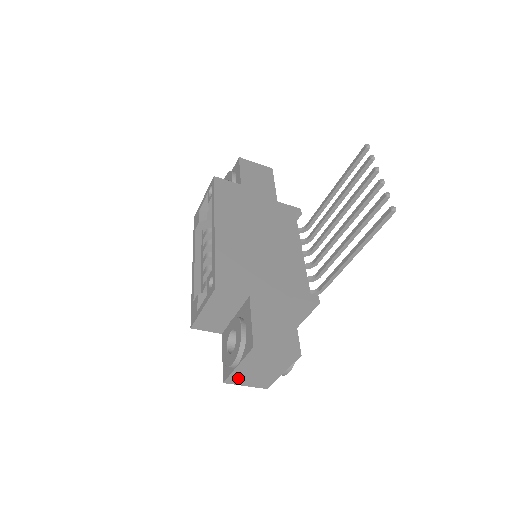
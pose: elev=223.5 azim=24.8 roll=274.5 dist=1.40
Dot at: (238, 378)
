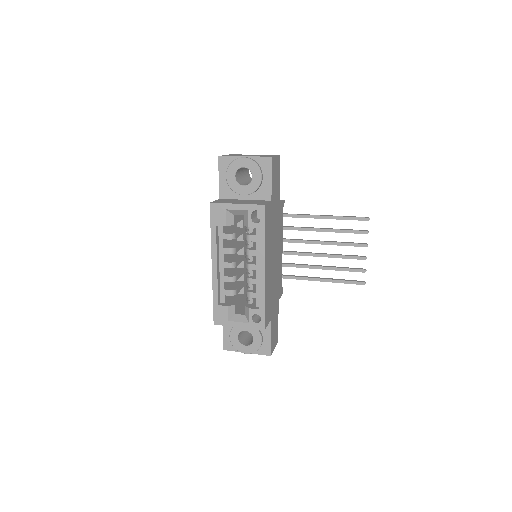
Dot at: occluded
